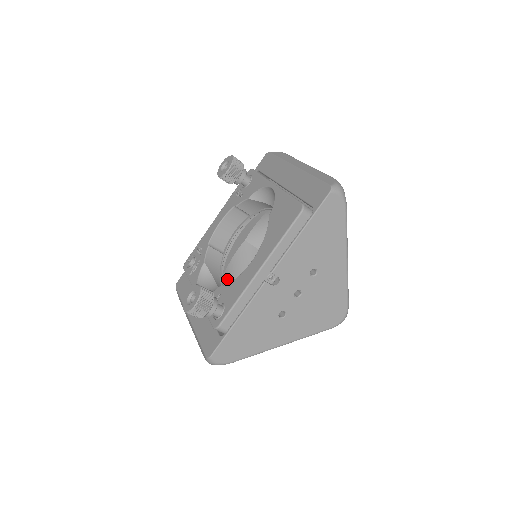
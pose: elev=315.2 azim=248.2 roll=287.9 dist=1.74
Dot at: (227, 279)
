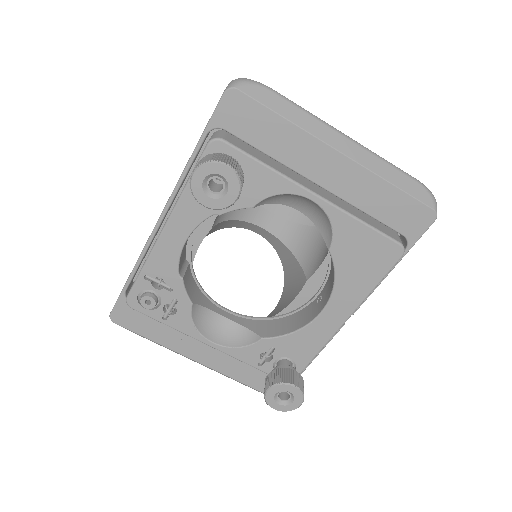
Dot at: occluded
